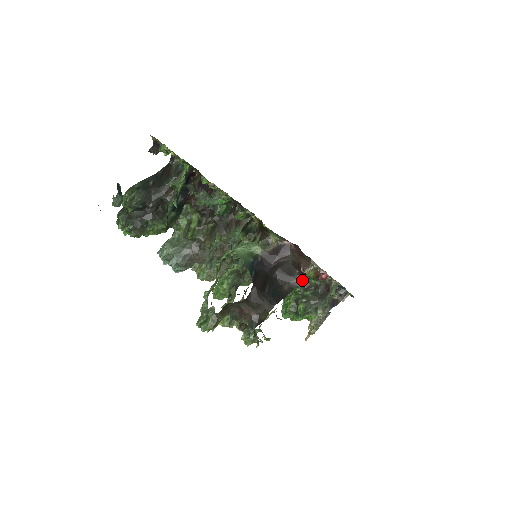
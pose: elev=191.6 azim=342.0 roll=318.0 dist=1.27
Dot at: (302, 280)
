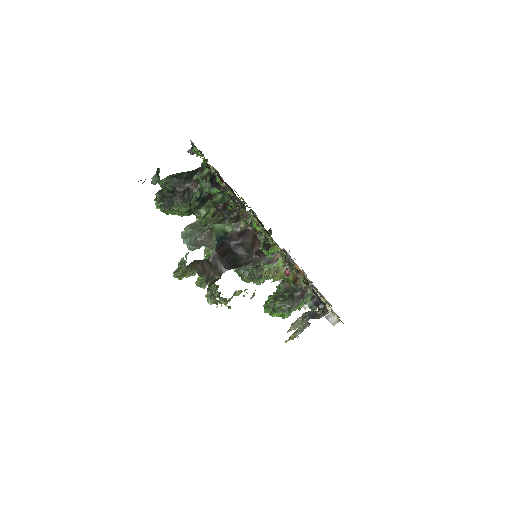
Dot at: (278, 277)
